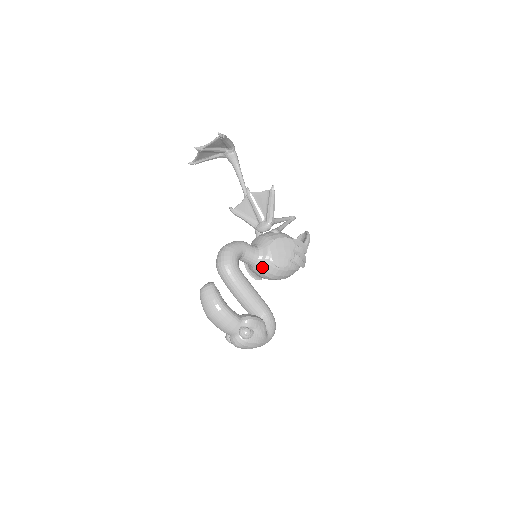
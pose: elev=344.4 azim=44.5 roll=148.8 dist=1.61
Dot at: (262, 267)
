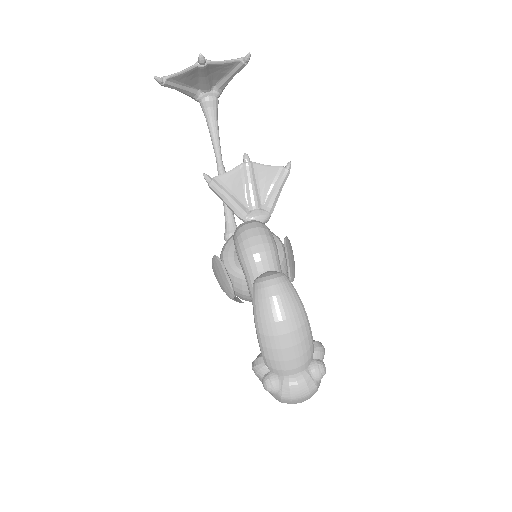
Dot at: occluded
